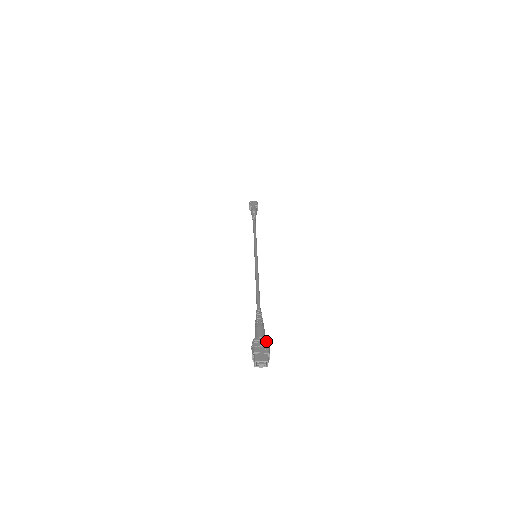
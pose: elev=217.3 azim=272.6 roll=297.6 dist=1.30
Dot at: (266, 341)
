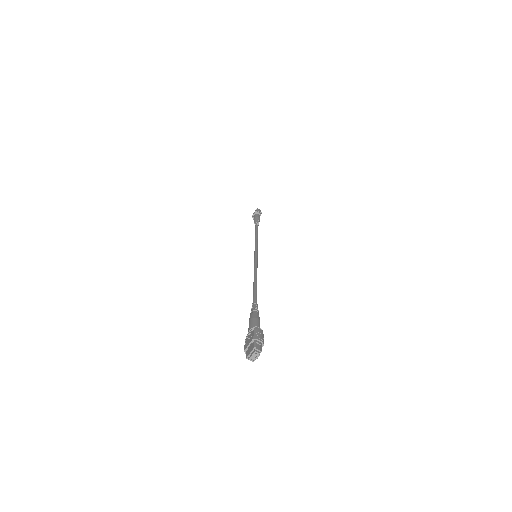
Dot at: (254, 329)
